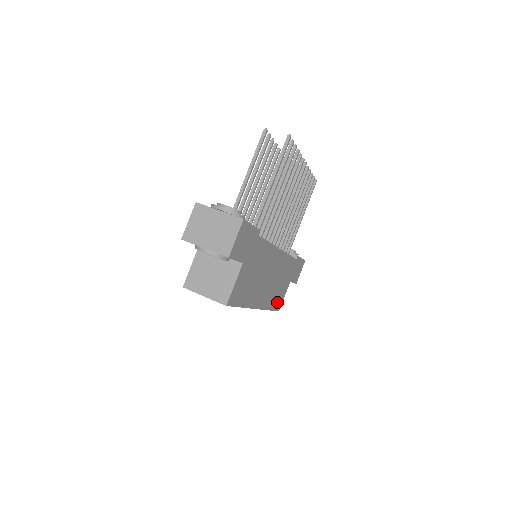
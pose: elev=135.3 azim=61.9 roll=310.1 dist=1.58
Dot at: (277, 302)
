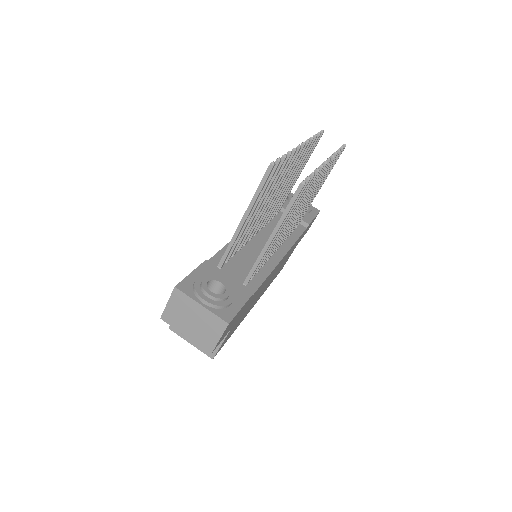
Dot at: occluded
